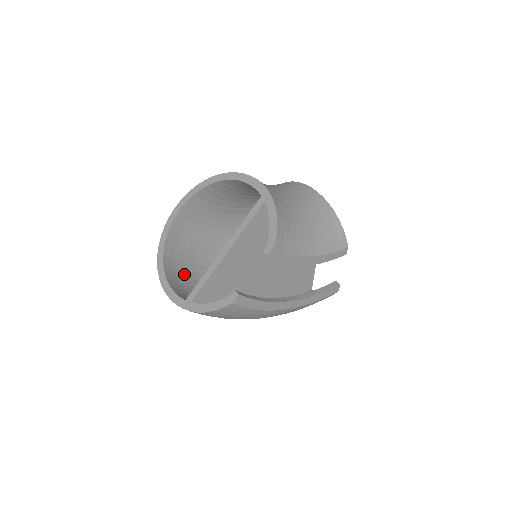
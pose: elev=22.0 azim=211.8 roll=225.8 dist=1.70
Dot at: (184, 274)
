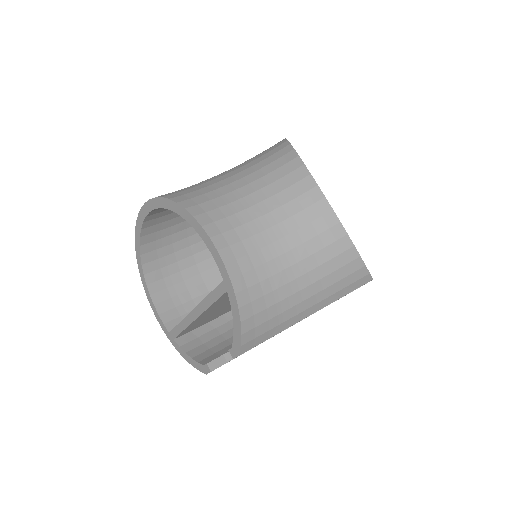
Dot at: (175, 267)
